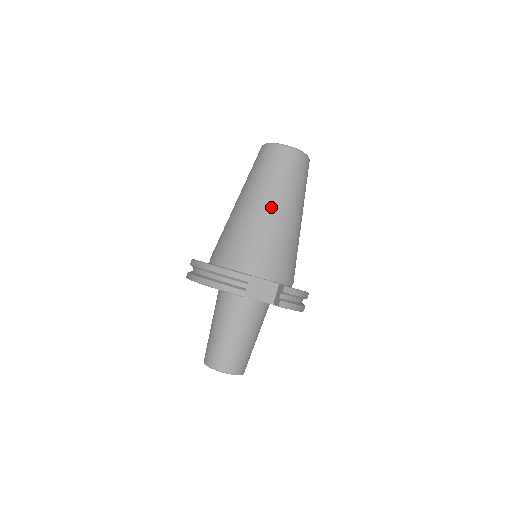
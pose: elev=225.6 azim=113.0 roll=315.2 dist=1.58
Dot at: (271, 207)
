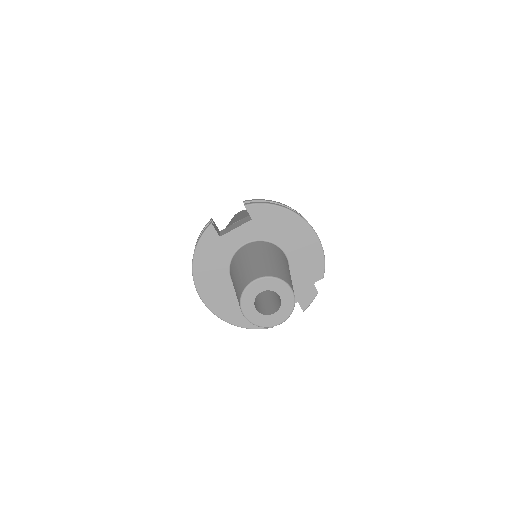
Dot at: occluded
